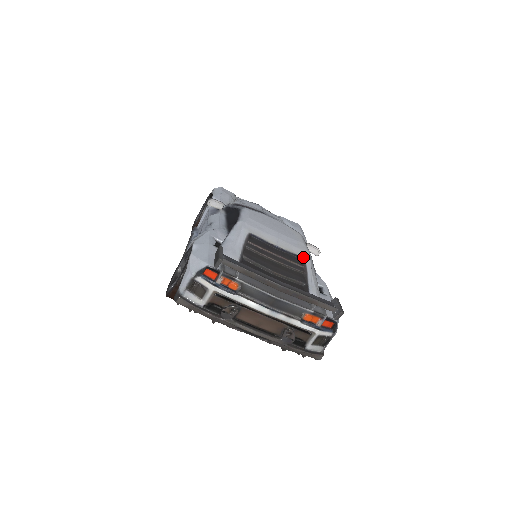
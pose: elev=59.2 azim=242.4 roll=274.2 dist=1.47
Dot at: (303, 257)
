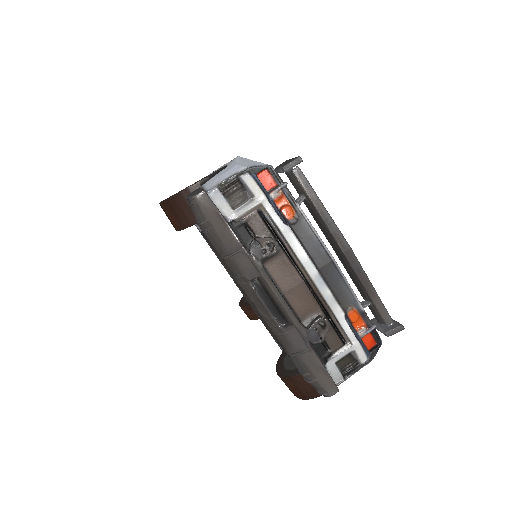
Dot at: occluded
